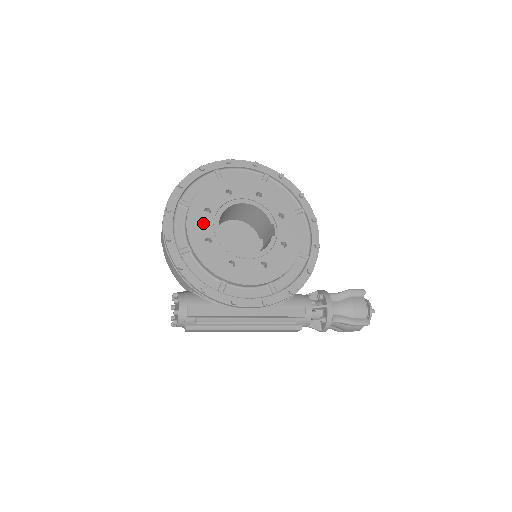
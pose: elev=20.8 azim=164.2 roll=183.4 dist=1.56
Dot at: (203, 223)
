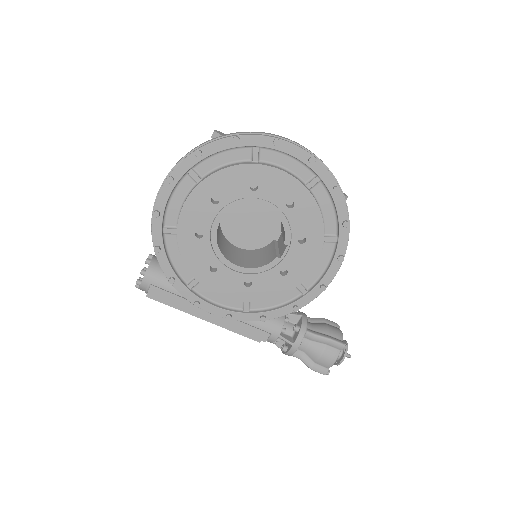
Dot at: (203, 213)
